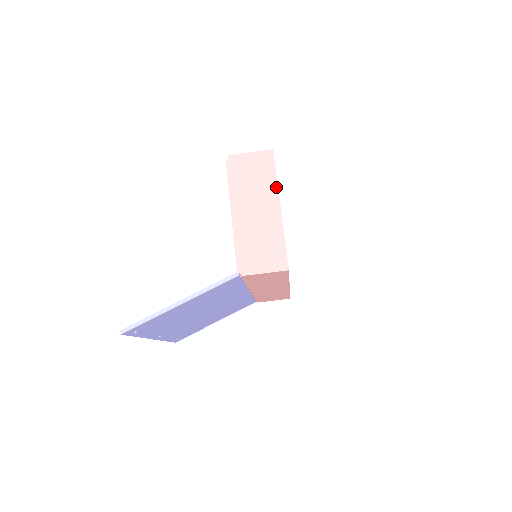
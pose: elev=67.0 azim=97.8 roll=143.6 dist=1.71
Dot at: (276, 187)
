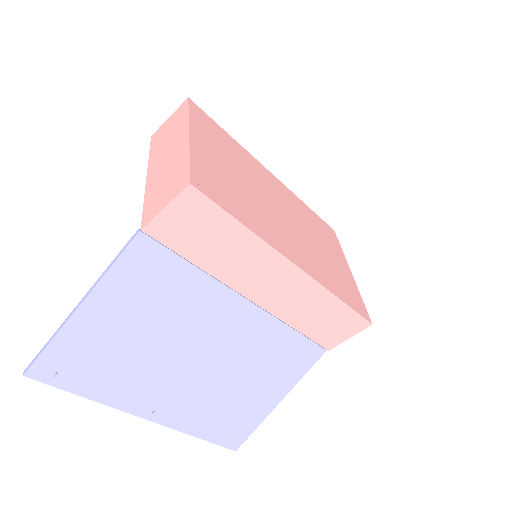
Dot at: (187, 122)
